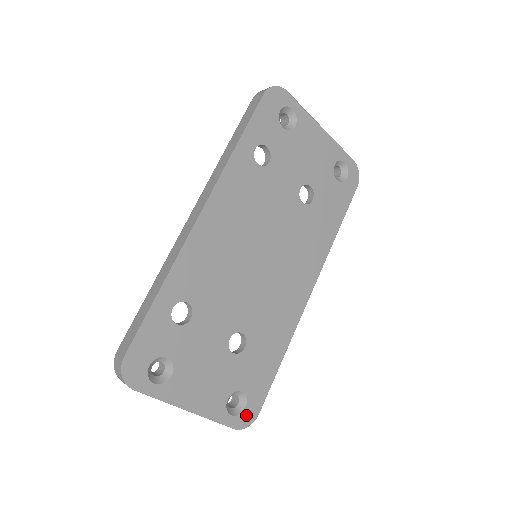
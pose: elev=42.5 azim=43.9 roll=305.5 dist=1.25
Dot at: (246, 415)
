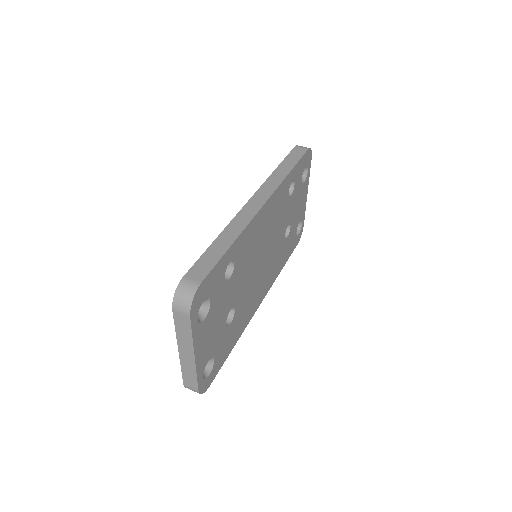
Dot at: (206, 382)
